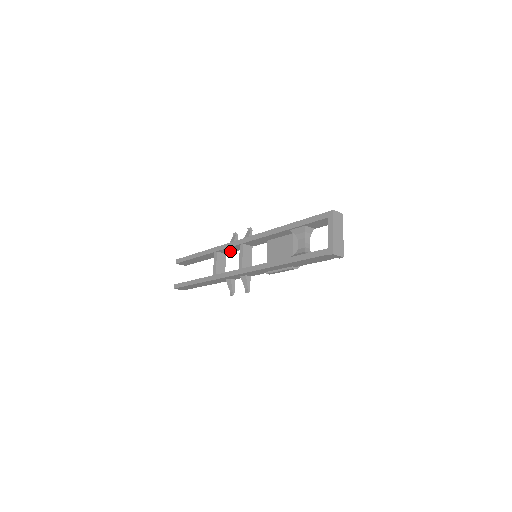
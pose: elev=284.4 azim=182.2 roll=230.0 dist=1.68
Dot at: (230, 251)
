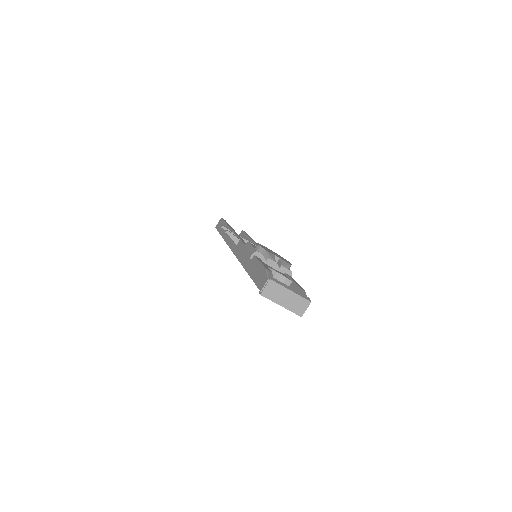
Dot at: occluded
